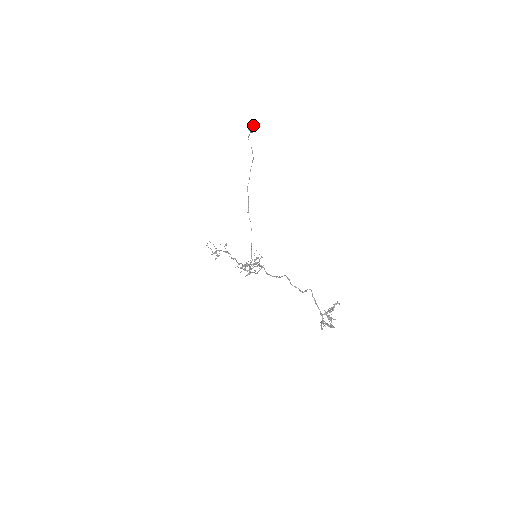
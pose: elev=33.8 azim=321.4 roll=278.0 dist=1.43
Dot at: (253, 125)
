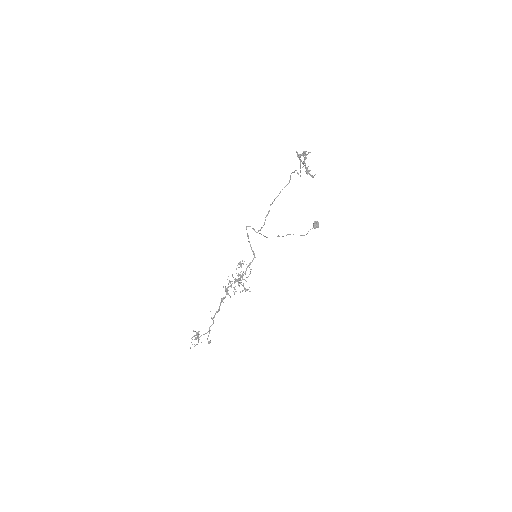
Dot at: (318, 222)
